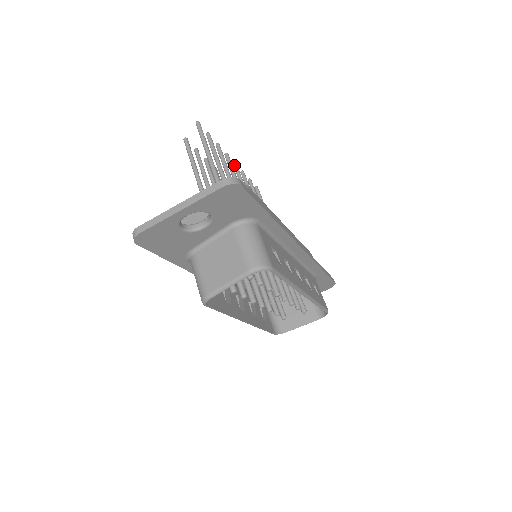
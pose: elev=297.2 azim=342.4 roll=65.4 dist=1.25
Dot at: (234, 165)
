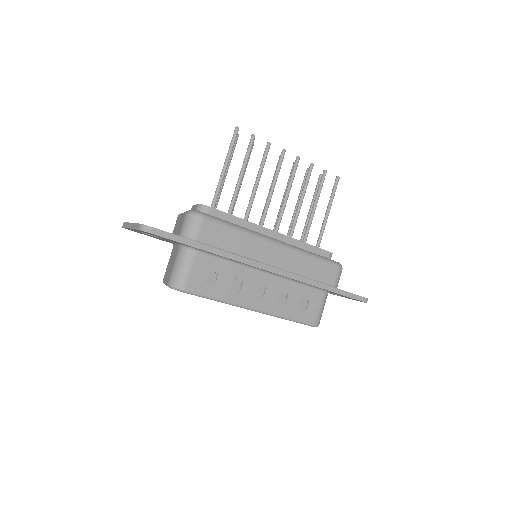
Dot at: (295, 160)
